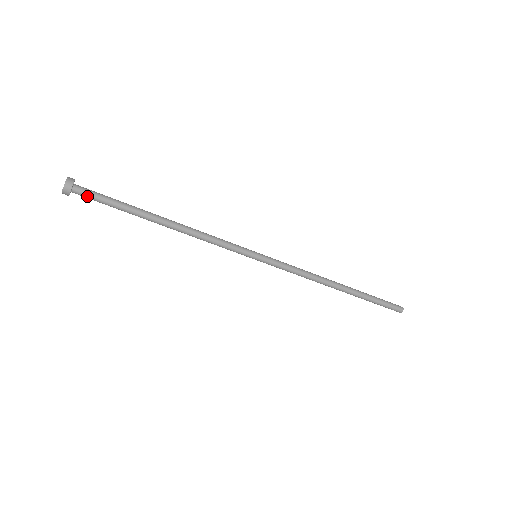
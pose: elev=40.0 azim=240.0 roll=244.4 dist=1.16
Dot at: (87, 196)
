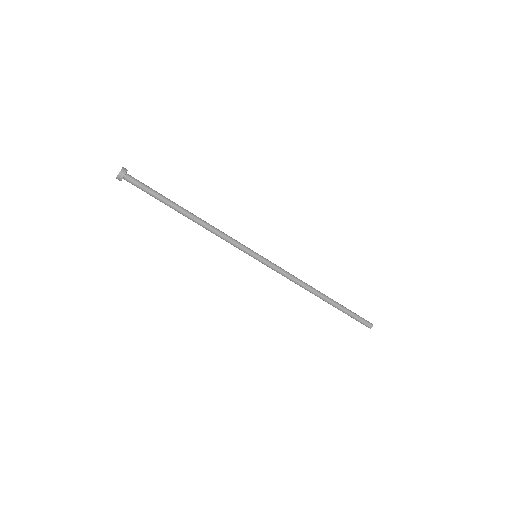
Dot at: (136, 181)
